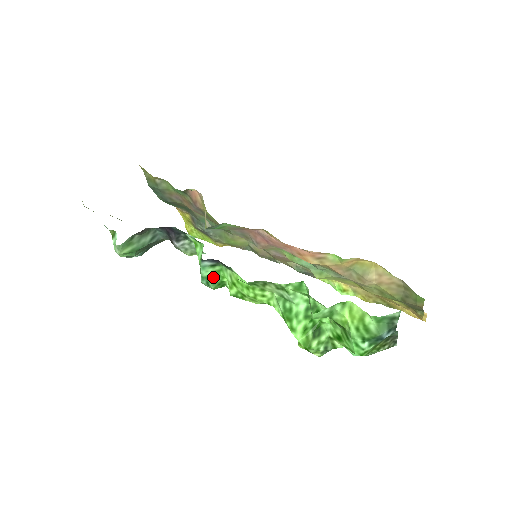
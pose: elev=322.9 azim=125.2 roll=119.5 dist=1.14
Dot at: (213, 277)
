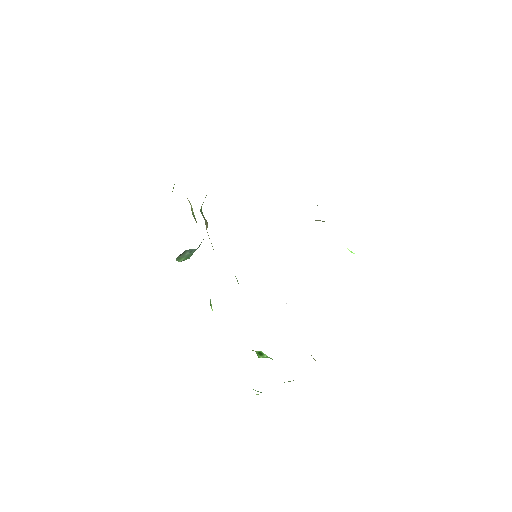
Dot at: occluded
